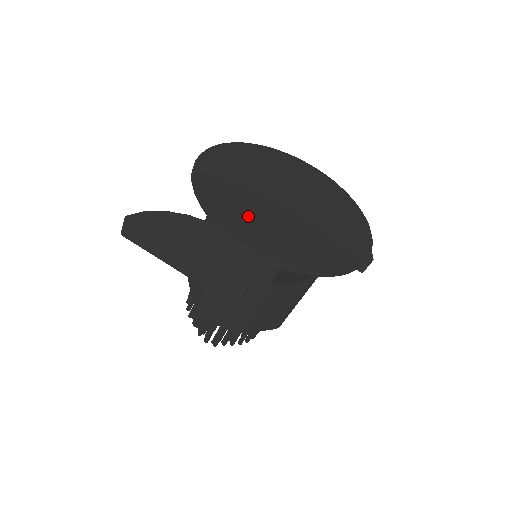
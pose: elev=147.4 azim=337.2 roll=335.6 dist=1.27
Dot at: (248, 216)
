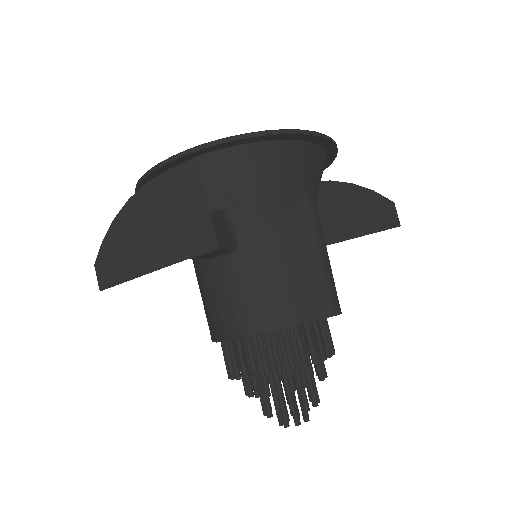
Dot at: occluded
